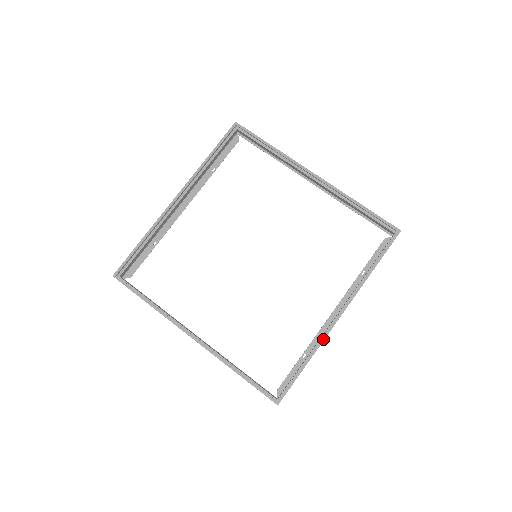
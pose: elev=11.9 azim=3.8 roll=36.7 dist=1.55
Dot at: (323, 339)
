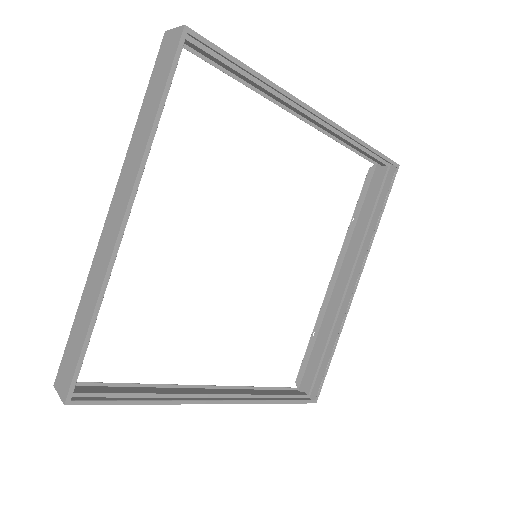
Dot at: (345, 319)
